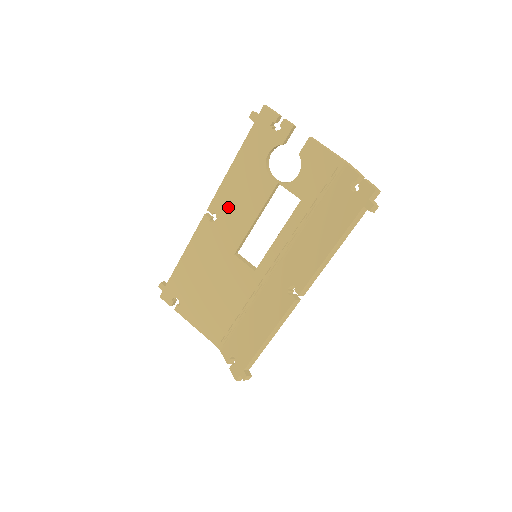
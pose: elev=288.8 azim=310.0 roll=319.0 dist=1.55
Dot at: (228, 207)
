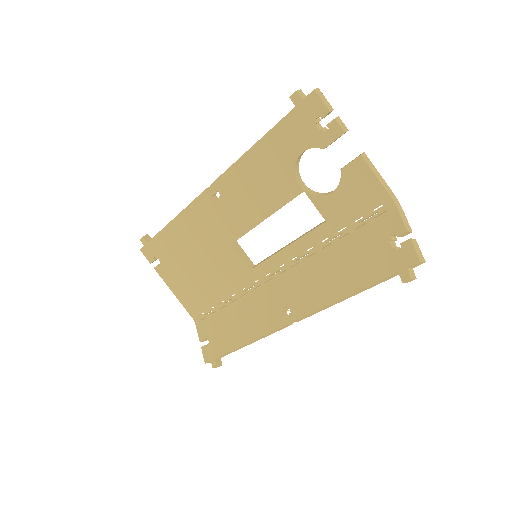
Dot at: (236, 192)
